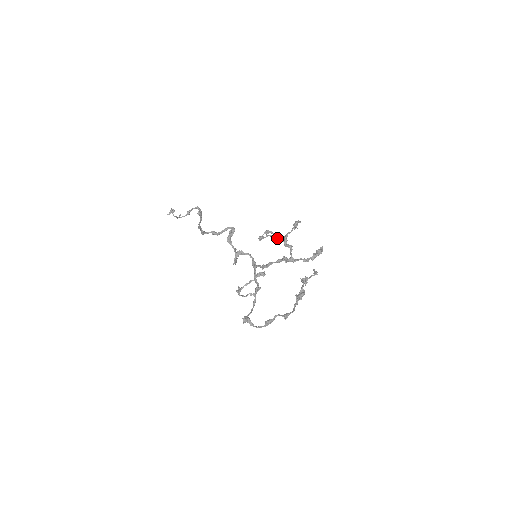
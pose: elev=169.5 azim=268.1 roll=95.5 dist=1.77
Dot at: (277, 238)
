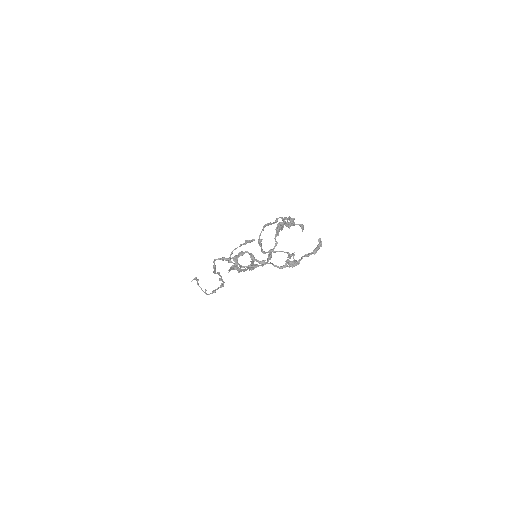
Dot at: (269, 223)
